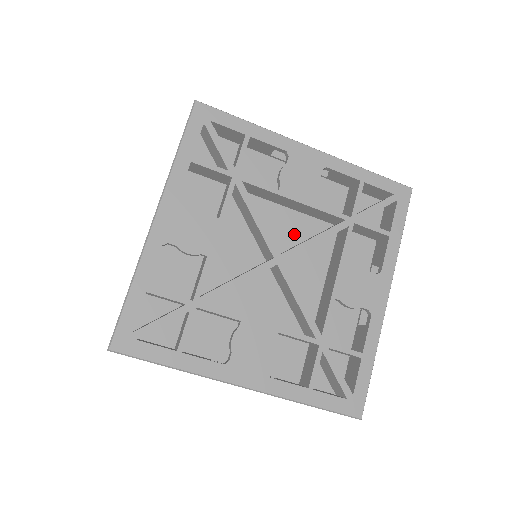
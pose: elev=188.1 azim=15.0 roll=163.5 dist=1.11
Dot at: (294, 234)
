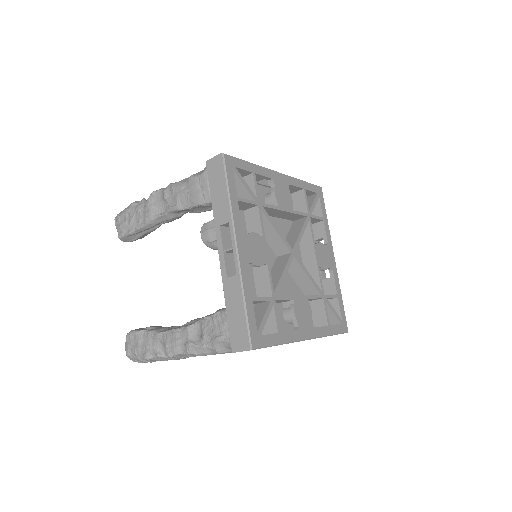
Dot at: occluded
